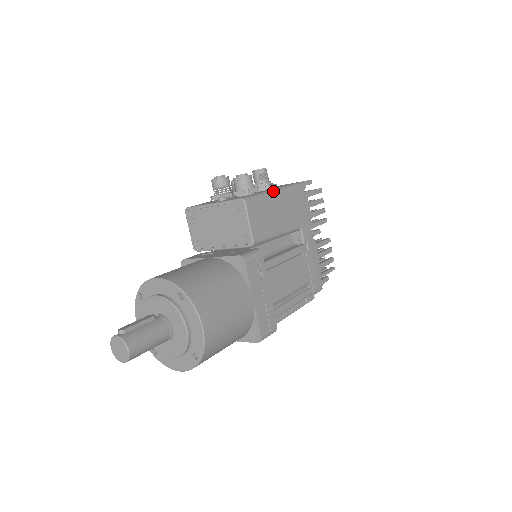
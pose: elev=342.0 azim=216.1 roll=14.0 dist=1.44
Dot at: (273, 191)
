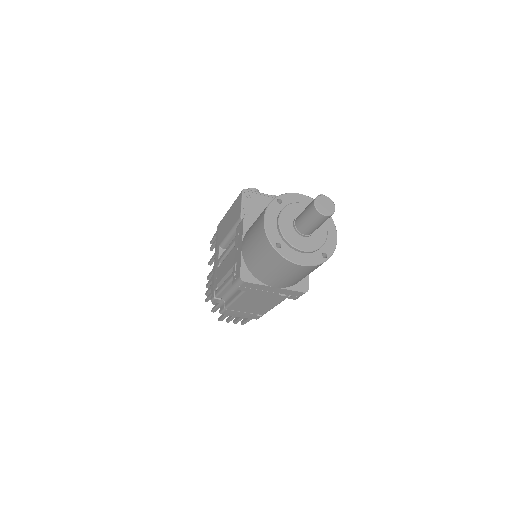
Dot at: occluded
